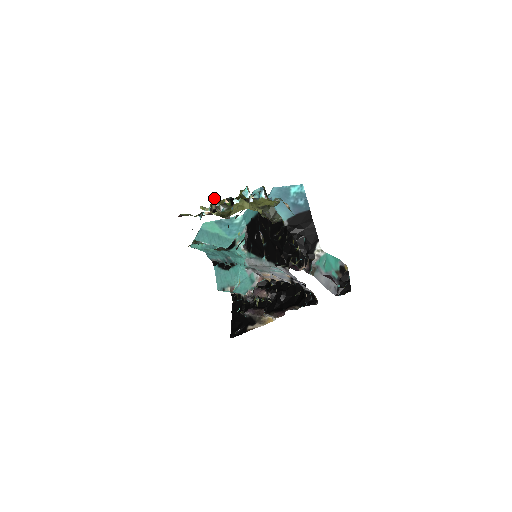
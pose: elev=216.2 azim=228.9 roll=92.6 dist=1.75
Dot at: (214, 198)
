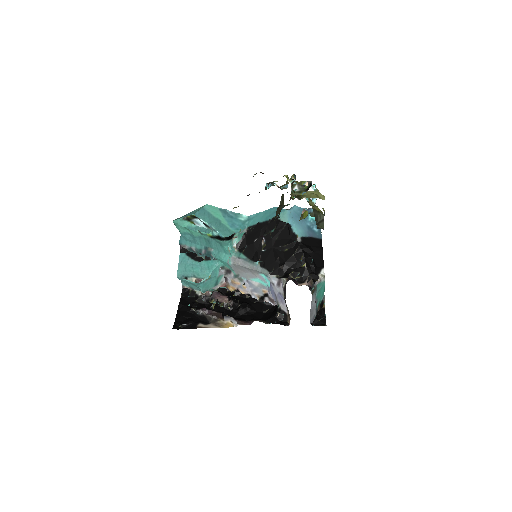
Dot at: (293, 176)
